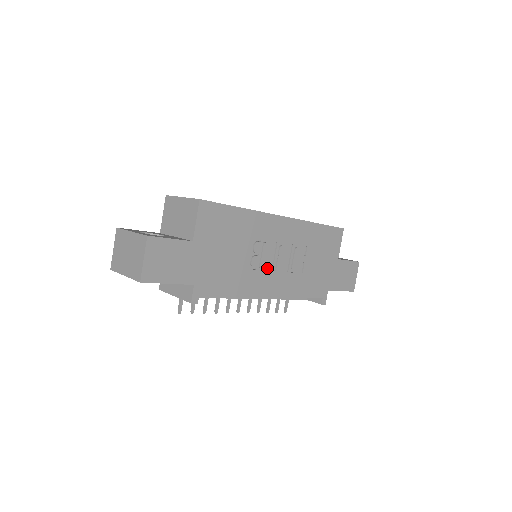
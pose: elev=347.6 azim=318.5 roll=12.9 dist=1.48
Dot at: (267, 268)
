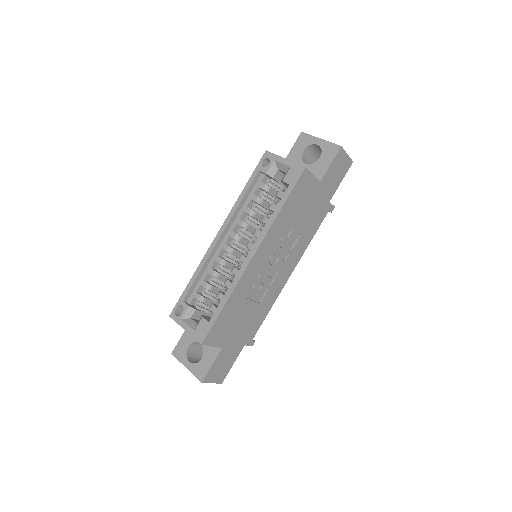
Dot at: (274, 275)
